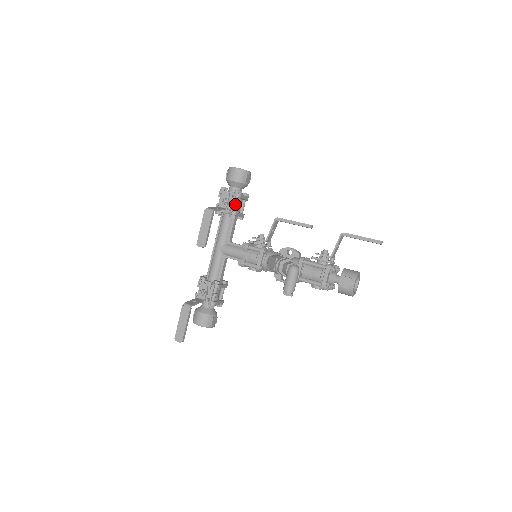
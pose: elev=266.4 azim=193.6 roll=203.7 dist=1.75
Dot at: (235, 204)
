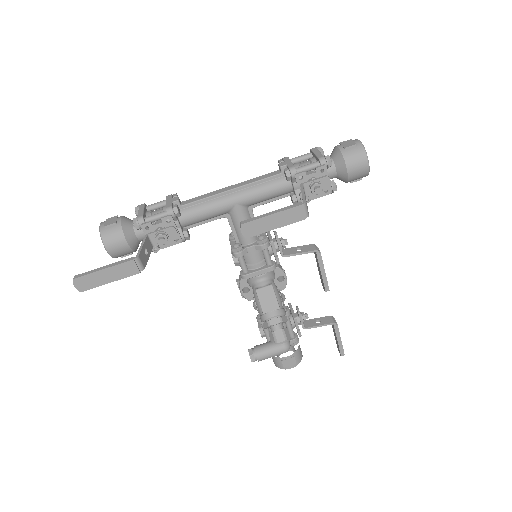
Dot at: (315, 197)
